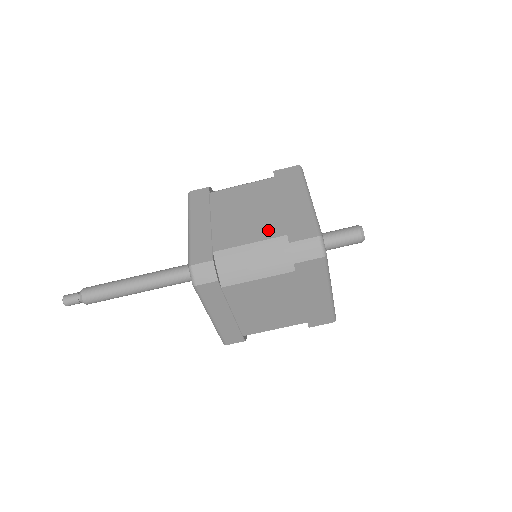
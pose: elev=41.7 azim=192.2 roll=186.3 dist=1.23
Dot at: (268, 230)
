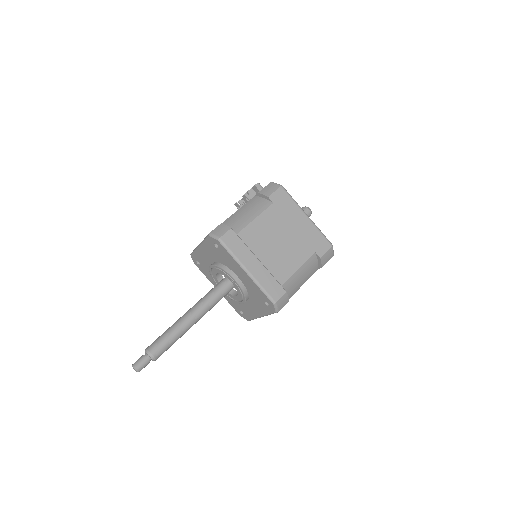
Dot at: (302, 253)
